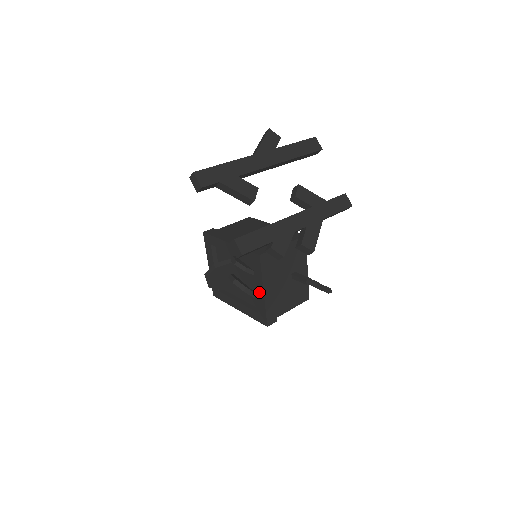
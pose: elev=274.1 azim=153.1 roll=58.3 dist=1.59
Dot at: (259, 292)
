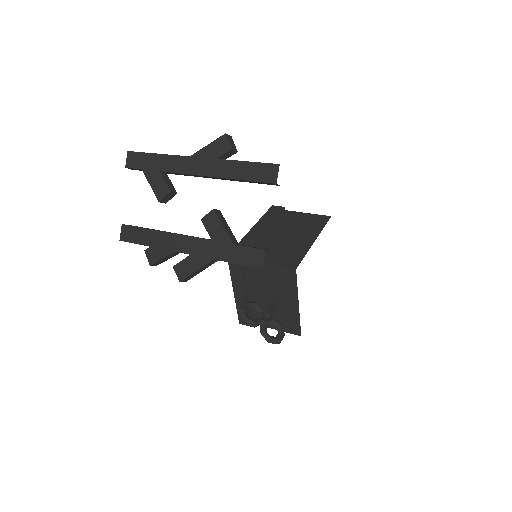
Dot at: occluded
